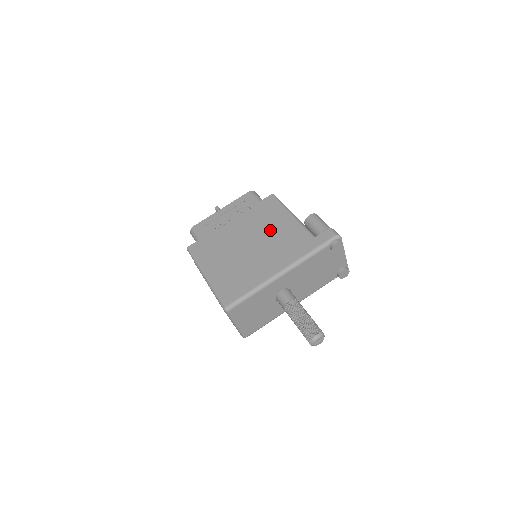
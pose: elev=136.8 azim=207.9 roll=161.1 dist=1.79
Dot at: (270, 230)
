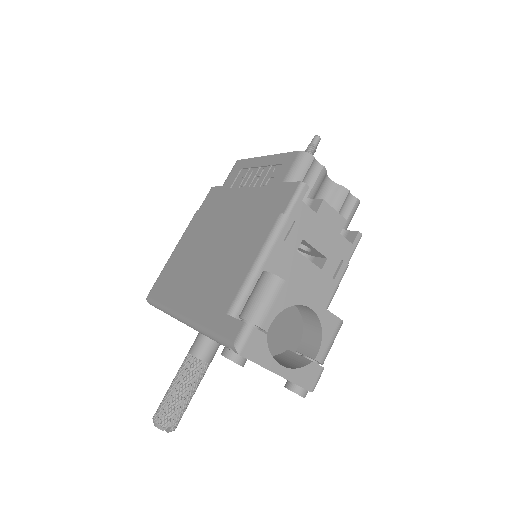
Dot at: (235, 245)
